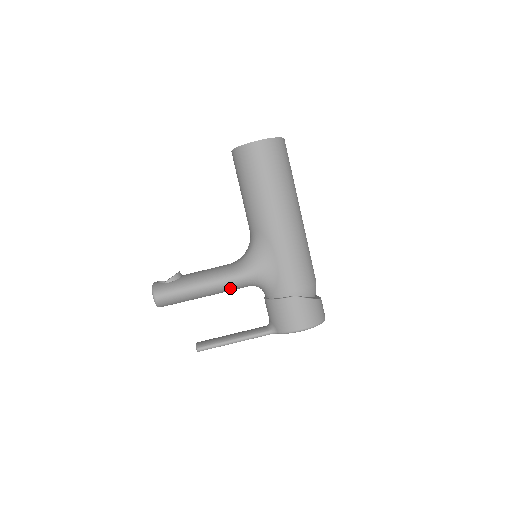
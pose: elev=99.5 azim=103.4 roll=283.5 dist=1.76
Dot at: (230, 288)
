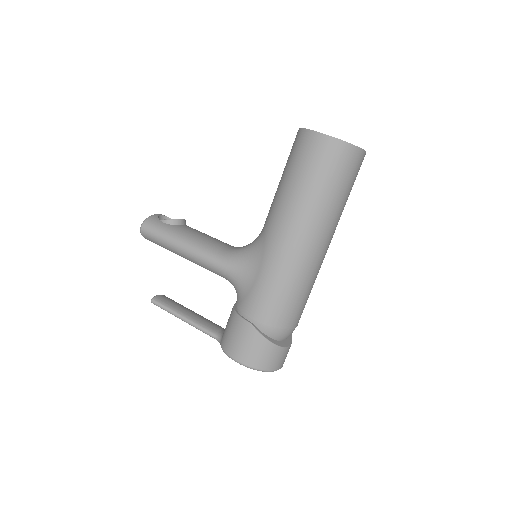
Dot at: (206, 268)
